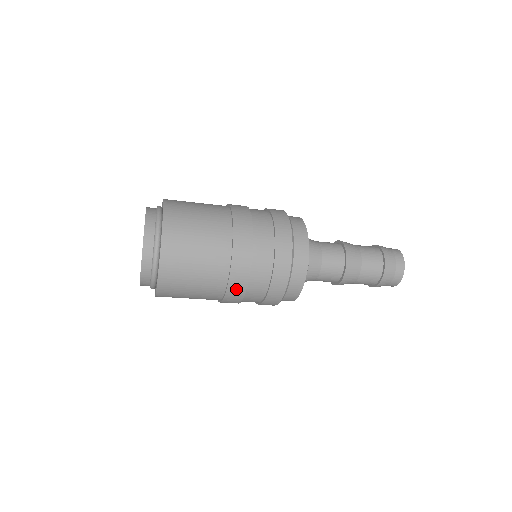
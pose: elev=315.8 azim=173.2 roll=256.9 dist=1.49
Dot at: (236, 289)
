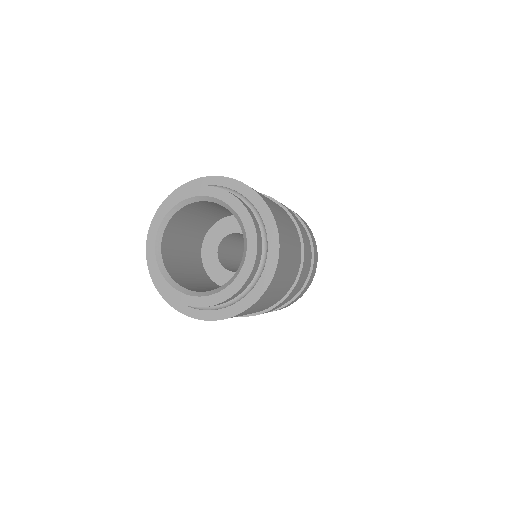
Dot at: occluded
